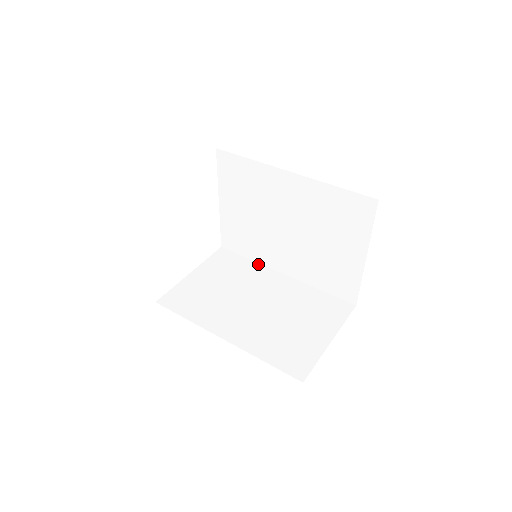
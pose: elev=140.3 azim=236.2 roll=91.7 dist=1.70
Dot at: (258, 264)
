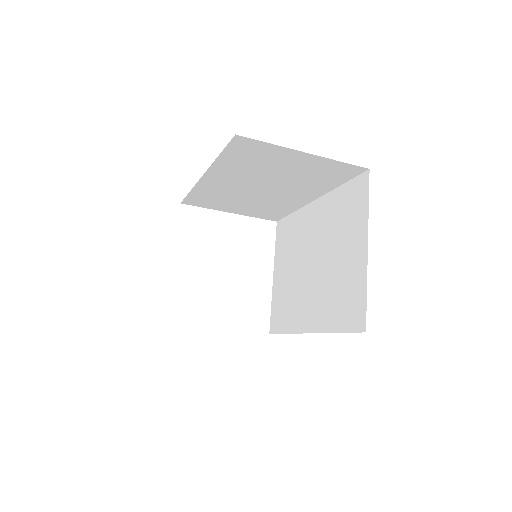
Dot at: (290, 333)
